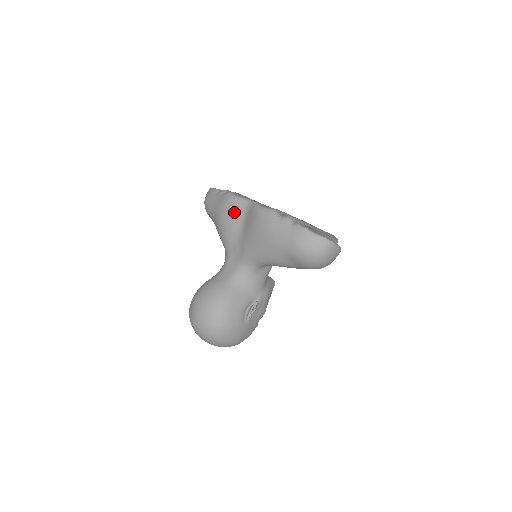
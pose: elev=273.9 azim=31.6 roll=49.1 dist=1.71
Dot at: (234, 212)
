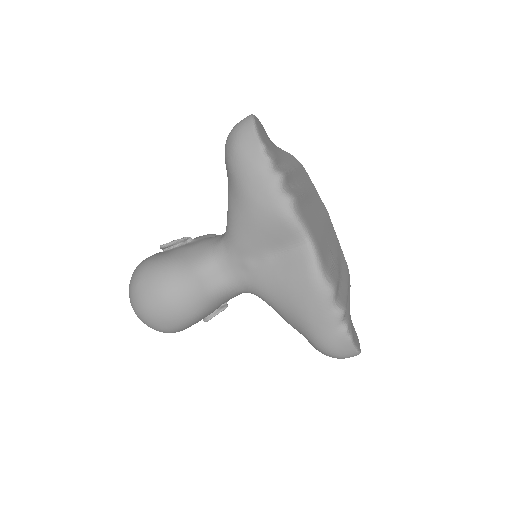
Dot at: (278, 234)
